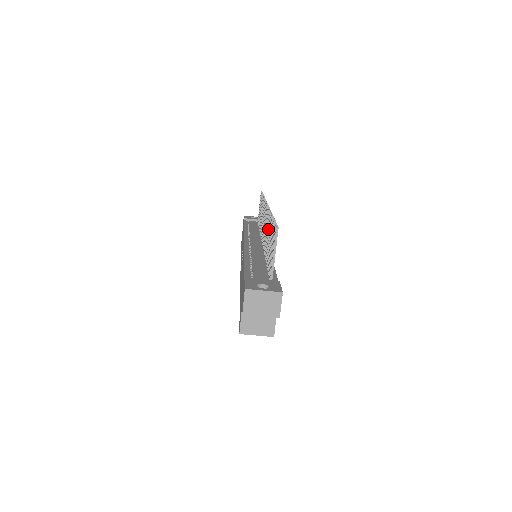
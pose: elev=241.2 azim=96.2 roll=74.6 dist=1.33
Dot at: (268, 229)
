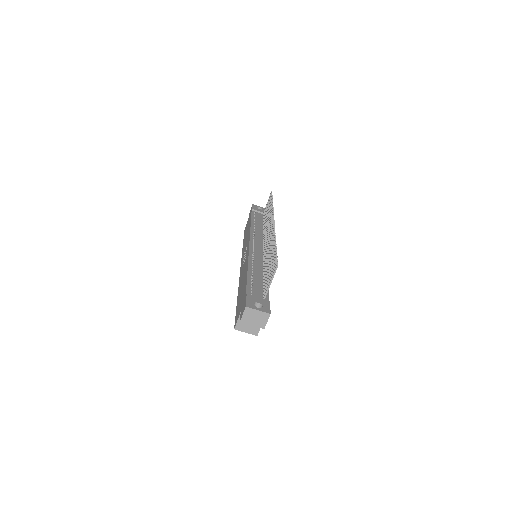
Dot at: (270, 250)
